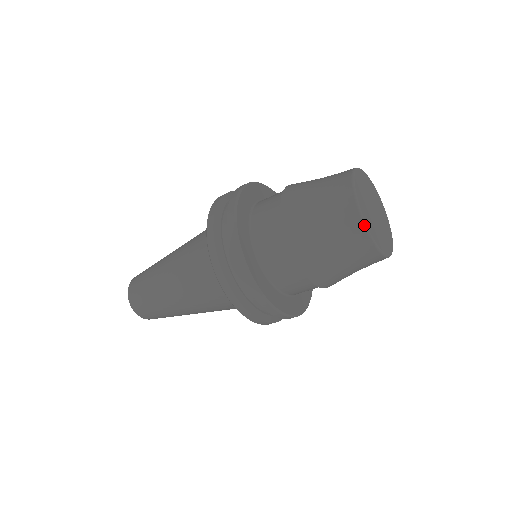
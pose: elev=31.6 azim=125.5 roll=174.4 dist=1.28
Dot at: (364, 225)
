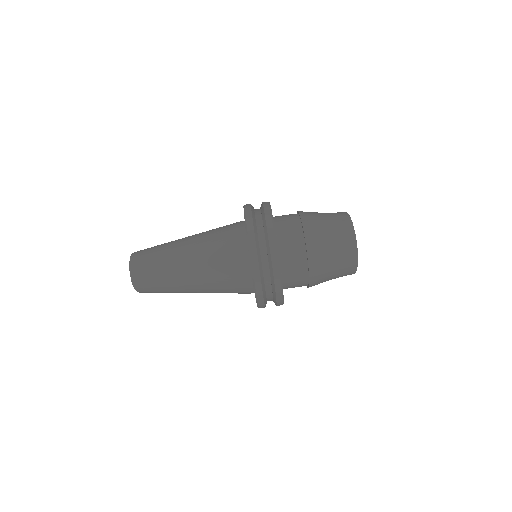
Dot at: (356, 244)
